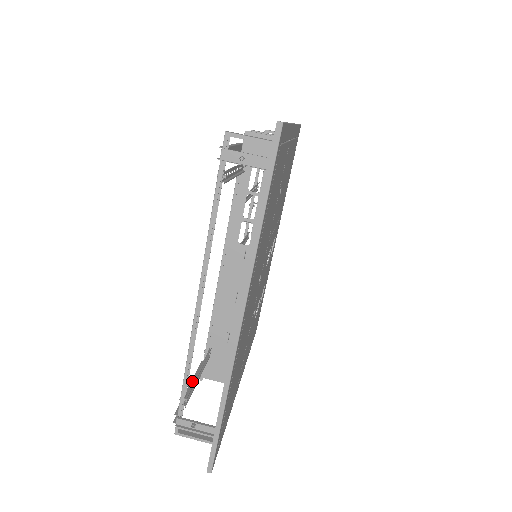
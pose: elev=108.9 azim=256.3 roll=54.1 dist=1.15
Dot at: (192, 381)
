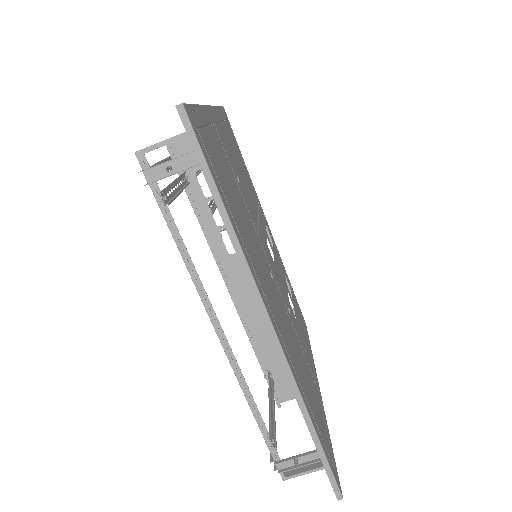
Dot at: occluded
